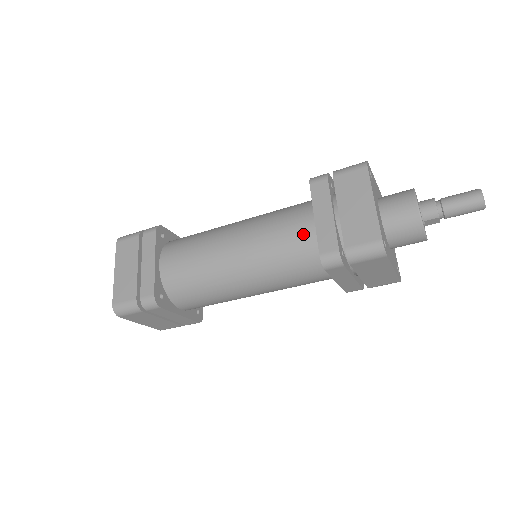
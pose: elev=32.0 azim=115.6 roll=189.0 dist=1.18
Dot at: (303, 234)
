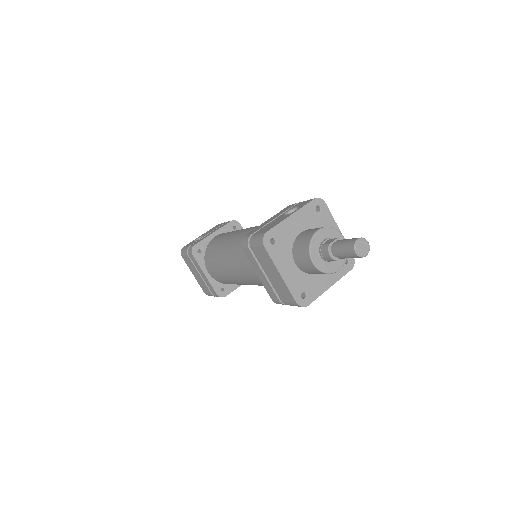
Dot at: occluded
